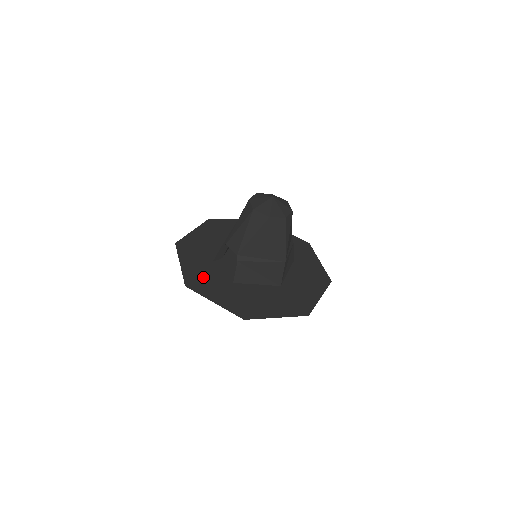
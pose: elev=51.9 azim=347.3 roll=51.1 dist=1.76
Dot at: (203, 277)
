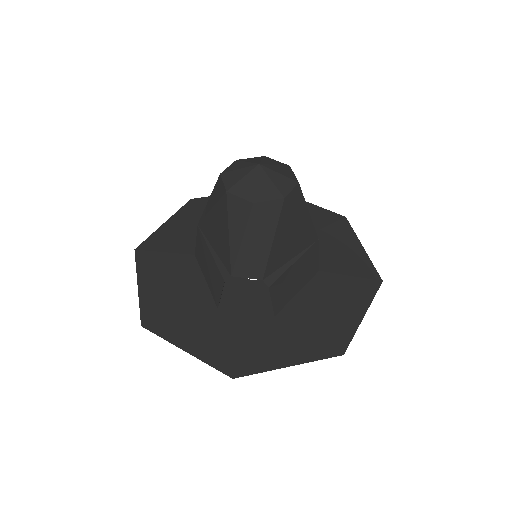
Dot at: (235, 343)
